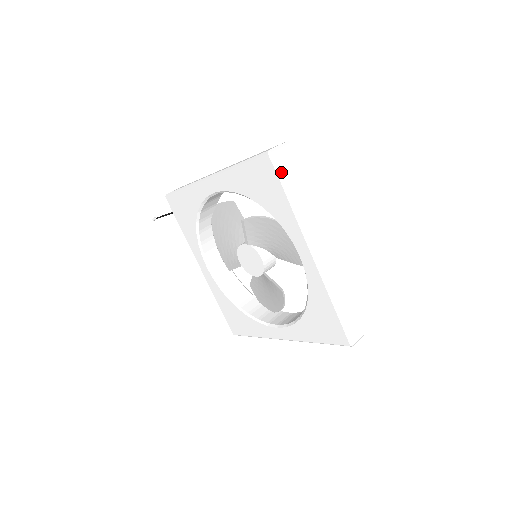
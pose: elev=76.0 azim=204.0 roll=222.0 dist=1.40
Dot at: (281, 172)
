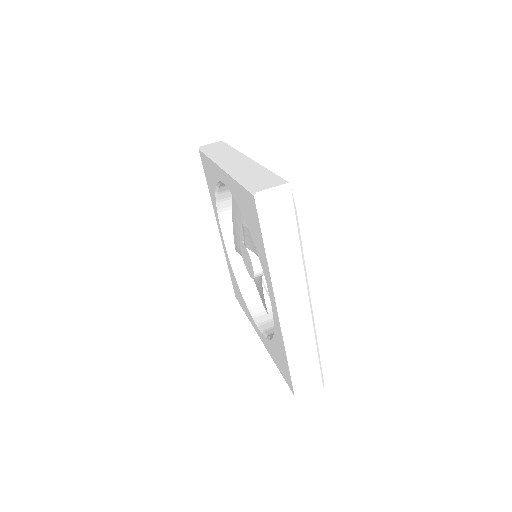
Dot at: (264, 220)
